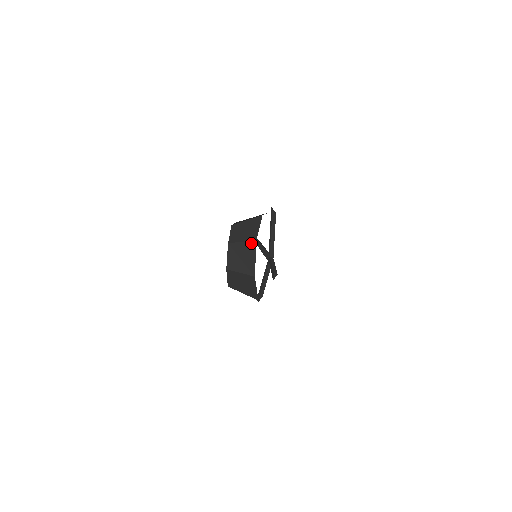
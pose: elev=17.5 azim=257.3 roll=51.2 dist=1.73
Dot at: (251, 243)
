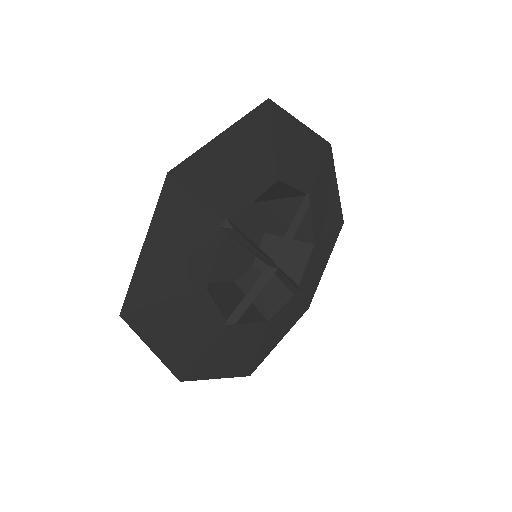
Dot at: (298, 200)
